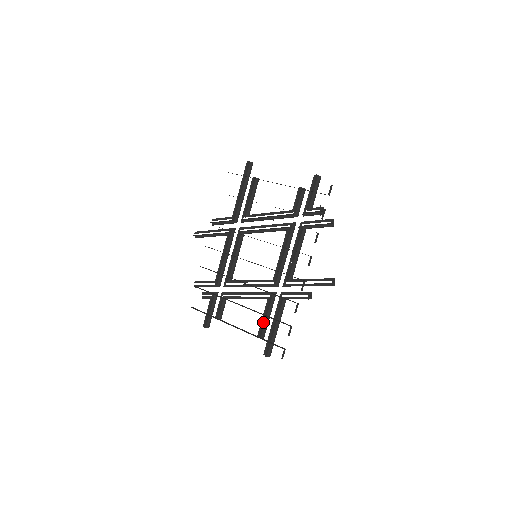
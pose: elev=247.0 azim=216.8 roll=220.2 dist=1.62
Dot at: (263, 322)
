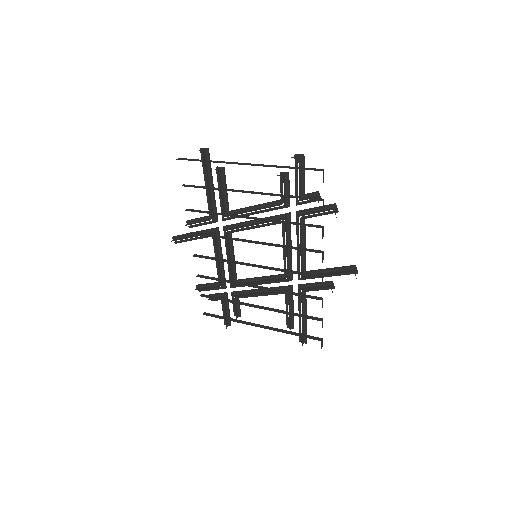
Dot at: (289, 317)
